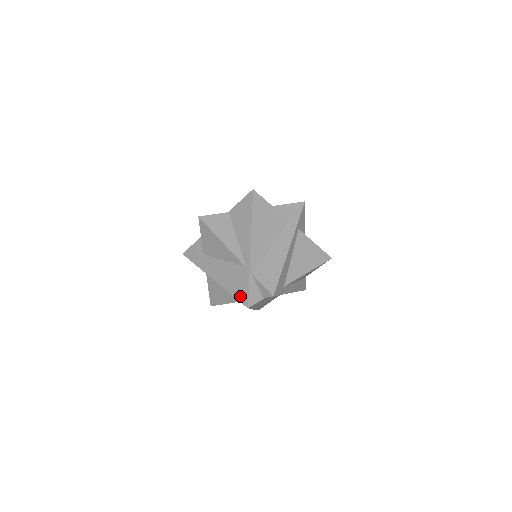
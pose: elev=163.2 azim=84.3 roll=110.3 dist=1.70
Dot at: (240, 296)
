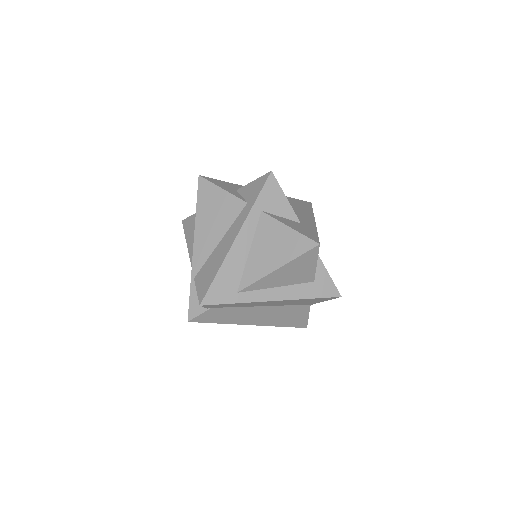
Dot at: occluded
